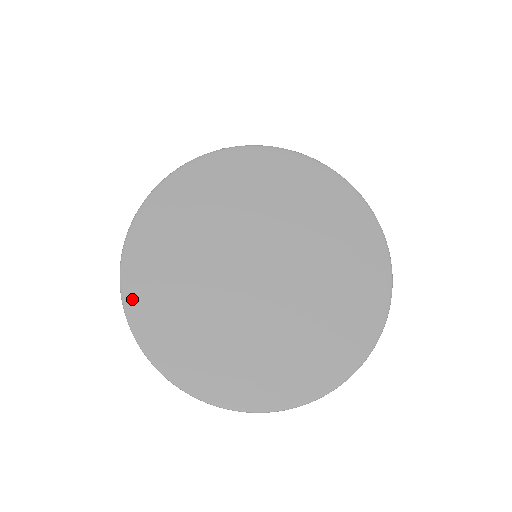
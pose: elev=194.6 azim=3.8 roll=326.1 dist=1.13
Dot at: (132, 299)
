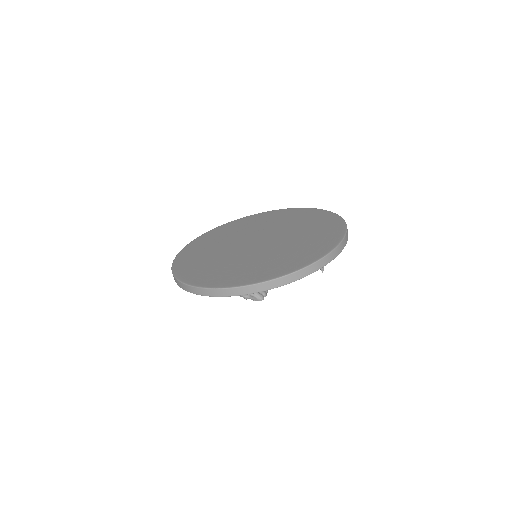
Dot at: (190, 280)
